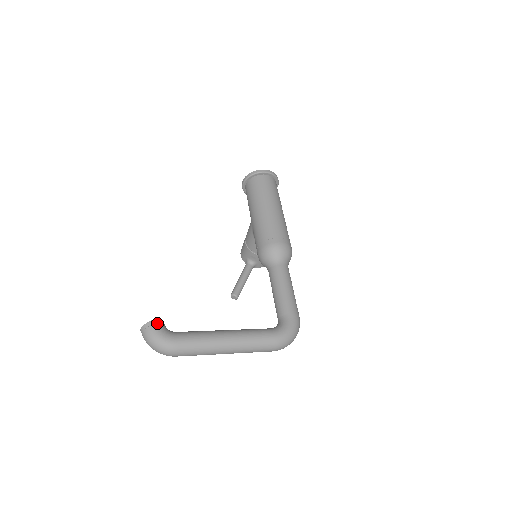
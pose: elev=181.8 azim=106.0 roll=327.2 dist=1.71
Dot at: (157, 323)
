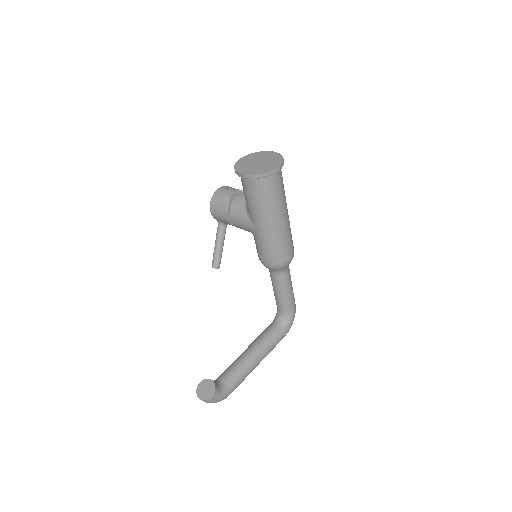
Dot at: (216, 393)
